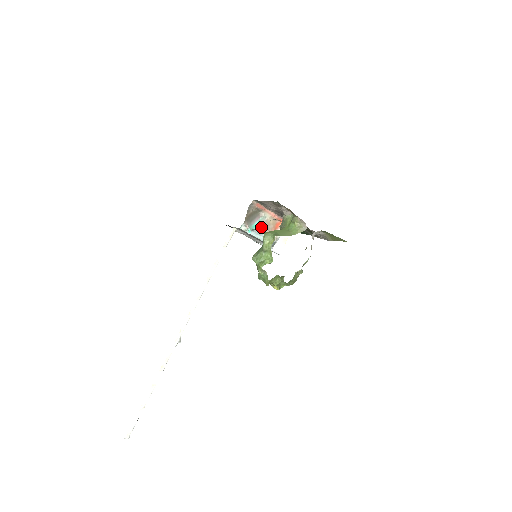
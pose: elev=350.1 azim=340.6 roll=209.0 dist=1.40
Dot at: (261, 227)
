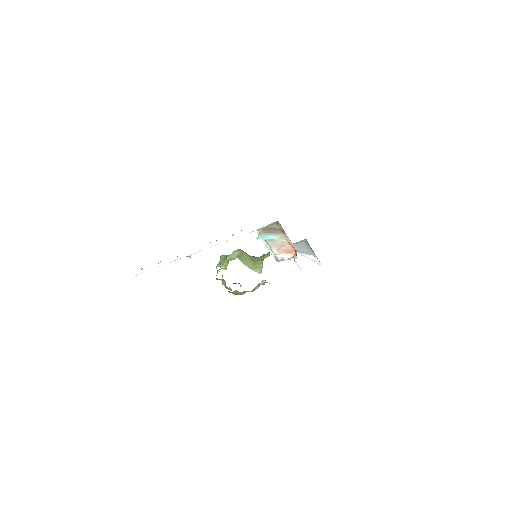
Dot at: (273, 242)
